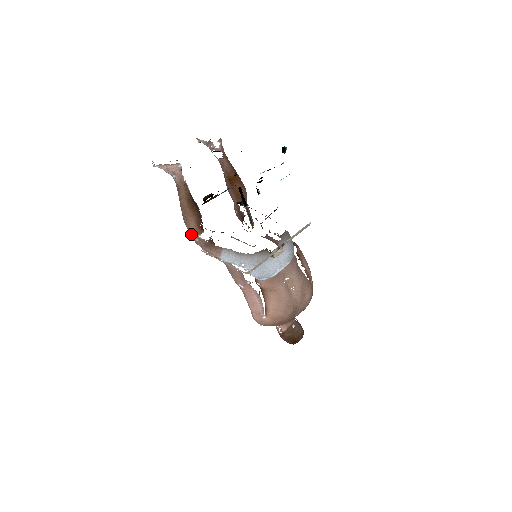
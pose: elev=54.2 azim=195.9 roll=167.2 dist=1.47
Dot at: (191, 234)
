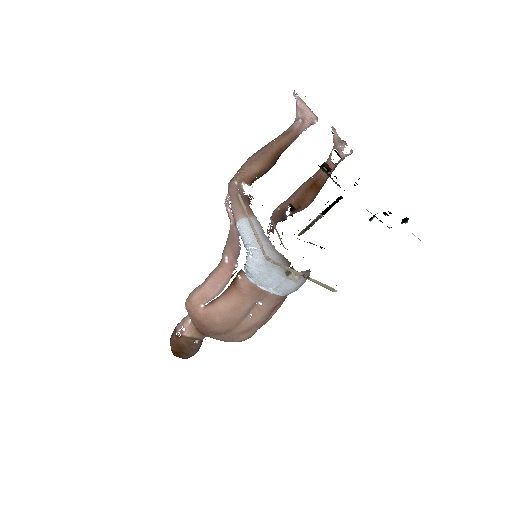
Dot at: (239, 173)
